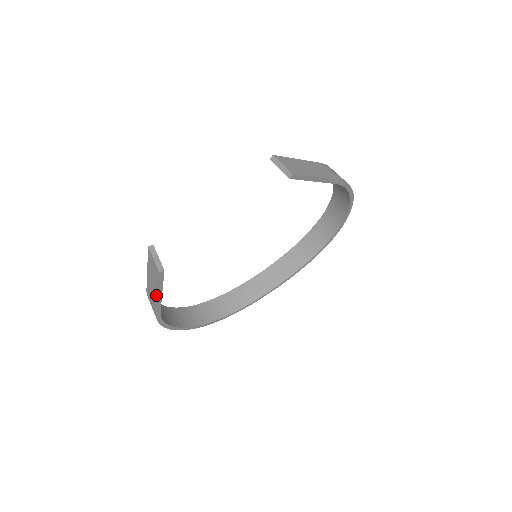
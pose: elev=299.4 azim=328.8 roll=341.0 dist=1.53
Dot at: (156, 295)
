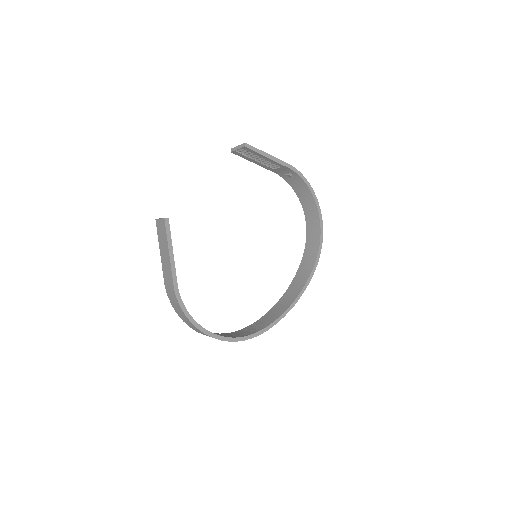
Dot at: (169, 257)
